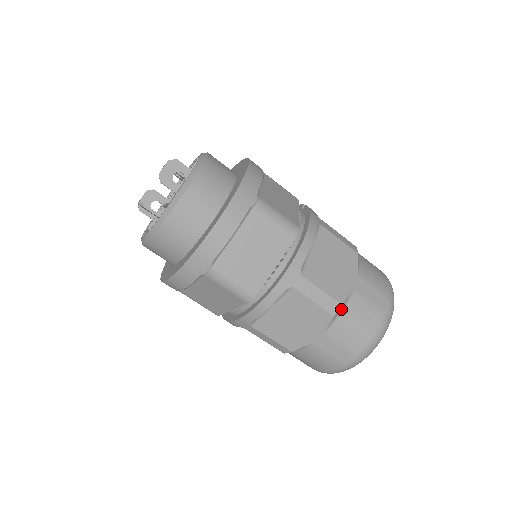
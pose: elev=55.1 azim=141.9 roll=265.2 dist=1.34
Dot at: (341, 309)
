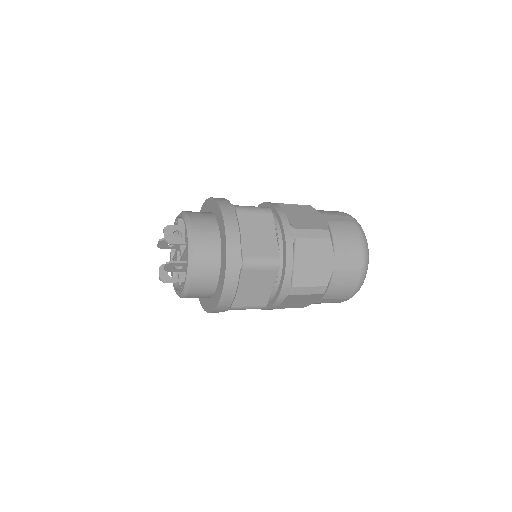
Dot at: (331, 234)
